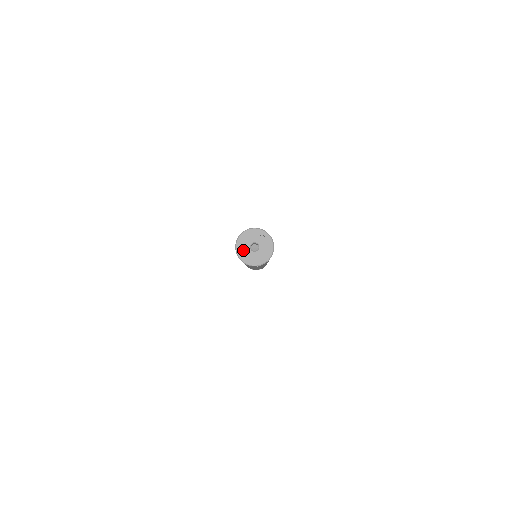
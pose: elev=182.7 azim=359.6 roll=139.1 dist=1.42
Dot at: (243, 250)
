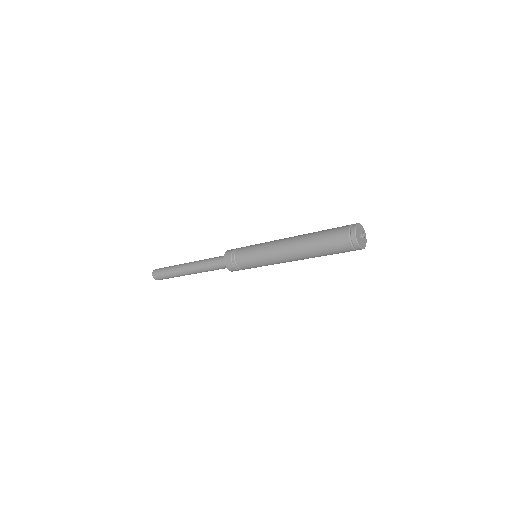
Dot at: (358, 232)
